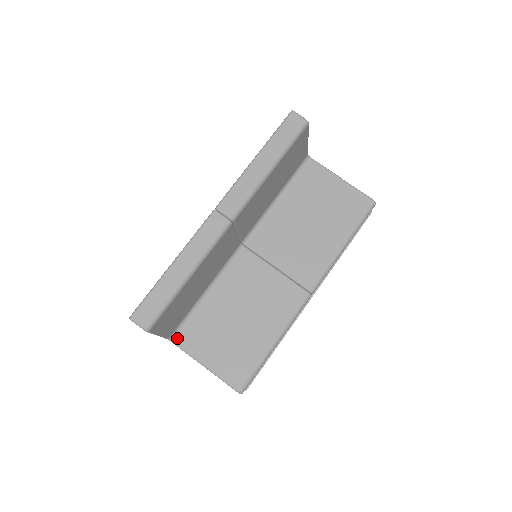
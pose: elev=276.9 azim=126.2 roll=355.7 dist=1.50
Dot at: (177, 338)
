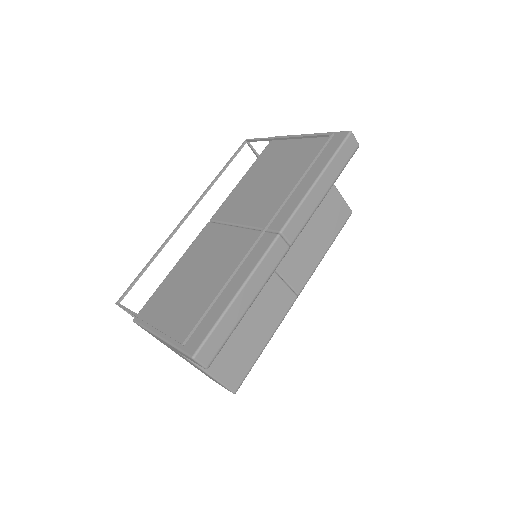
Dot at: occluded
